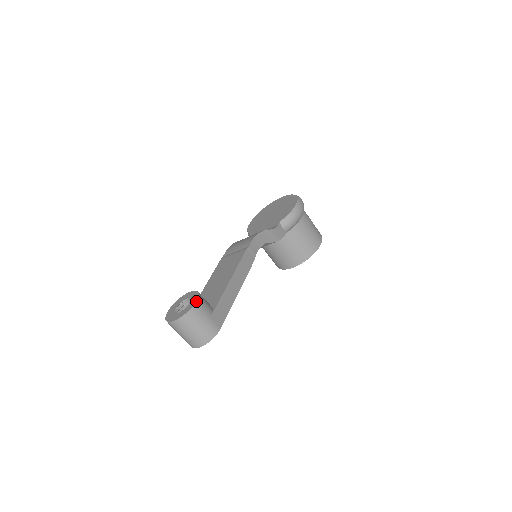
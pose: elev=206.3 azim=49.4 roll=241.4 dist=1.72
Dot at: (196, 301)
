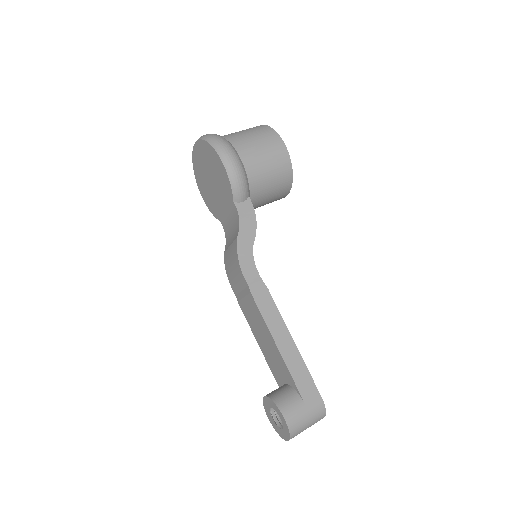
Dot at: (284, 420)
